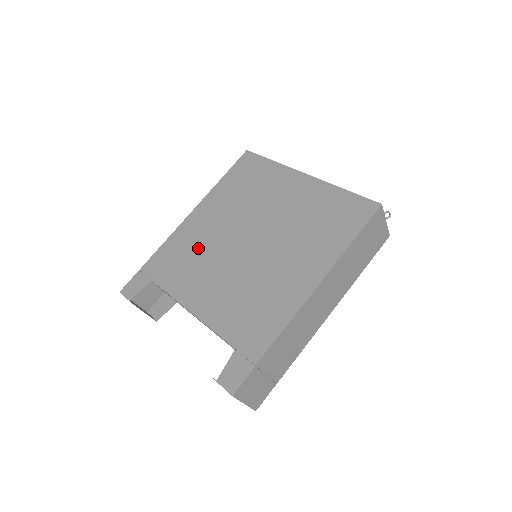
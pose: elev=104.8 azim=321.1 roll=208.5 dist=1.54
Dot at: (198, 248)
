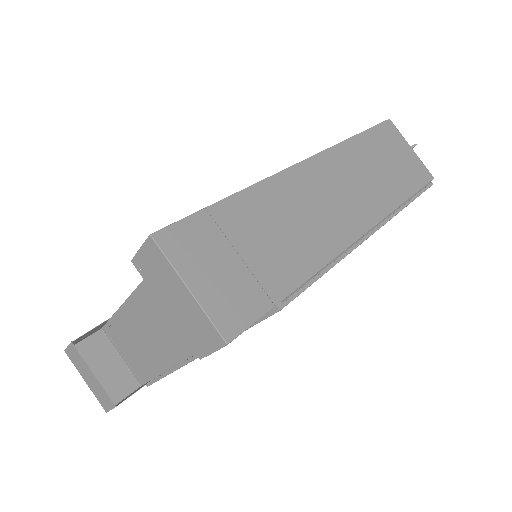
Dot at: occluded
